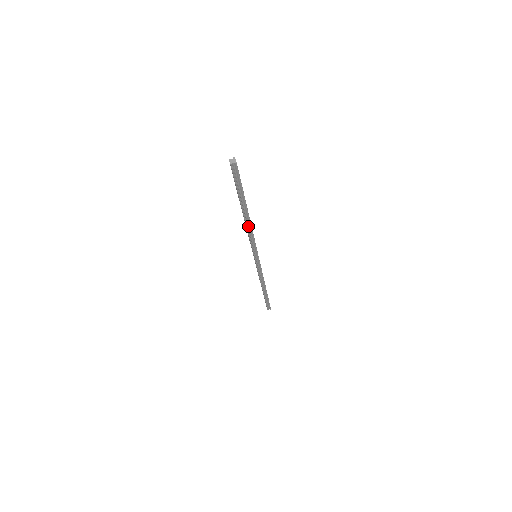
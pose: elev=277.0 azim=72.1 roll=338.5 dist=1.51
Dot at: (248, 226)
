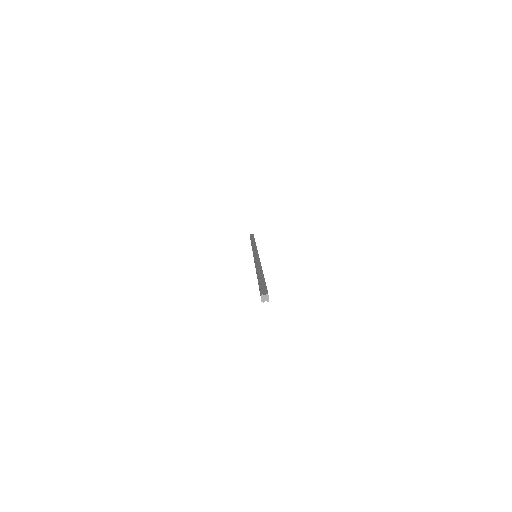
Dot at: occluded
